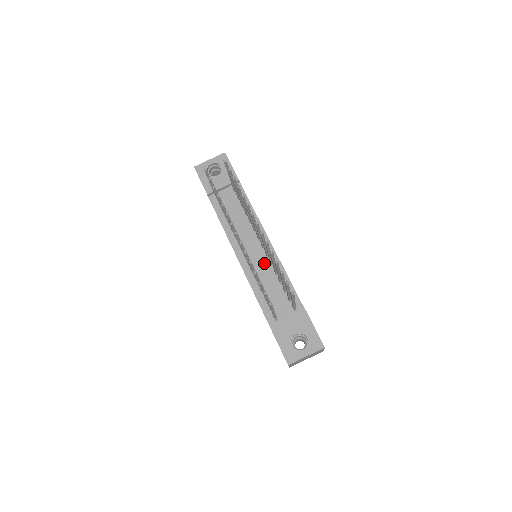
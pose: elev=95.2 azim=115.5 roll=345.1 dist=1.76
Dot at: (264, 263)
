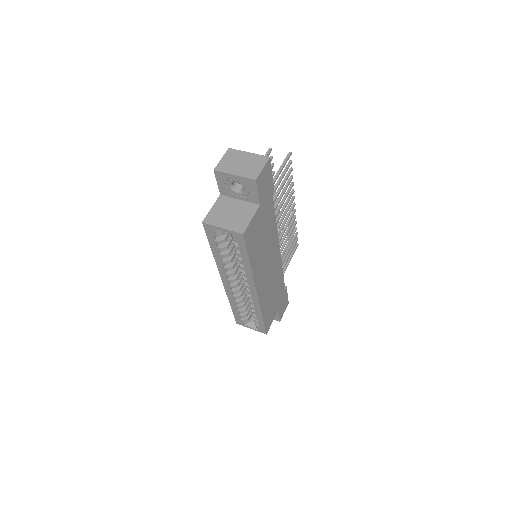
Dot at: occluded
